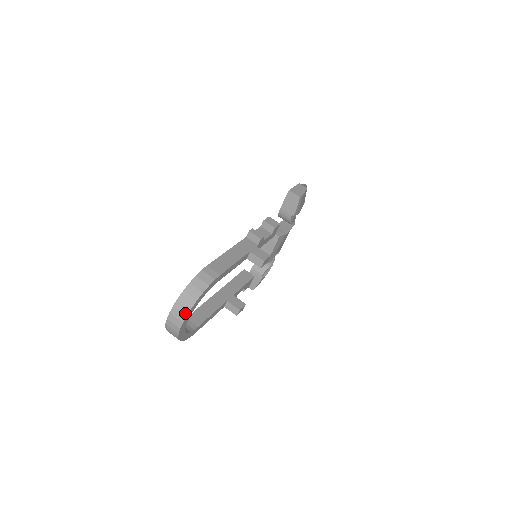
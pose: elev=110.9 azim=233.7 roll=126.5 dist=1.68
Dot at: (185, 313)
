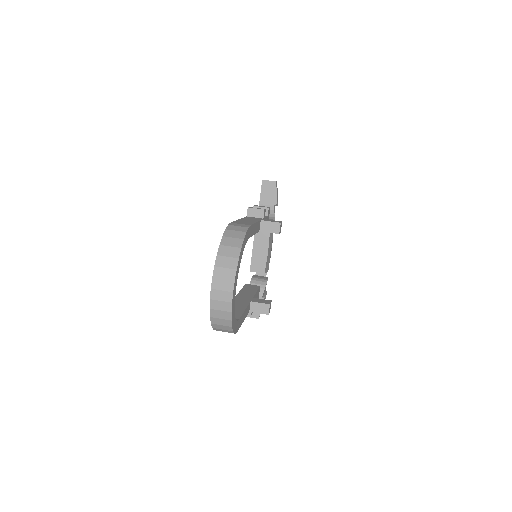
Dot at: (233, 267)
